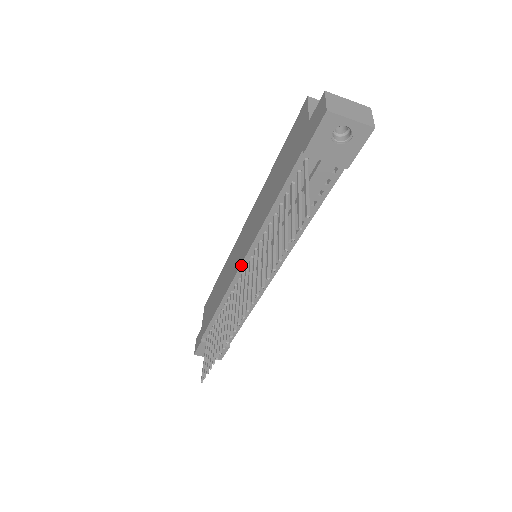
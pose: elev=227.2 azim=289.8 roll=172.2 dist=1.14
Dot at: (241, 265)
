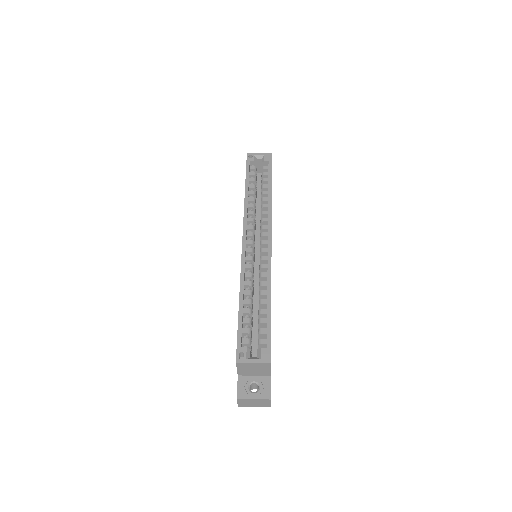
Dot at: occluded
